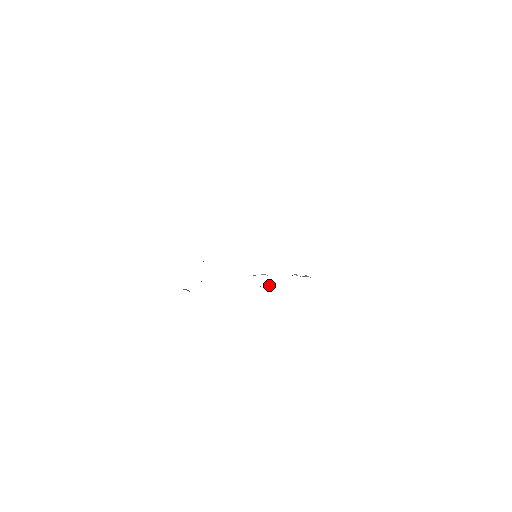
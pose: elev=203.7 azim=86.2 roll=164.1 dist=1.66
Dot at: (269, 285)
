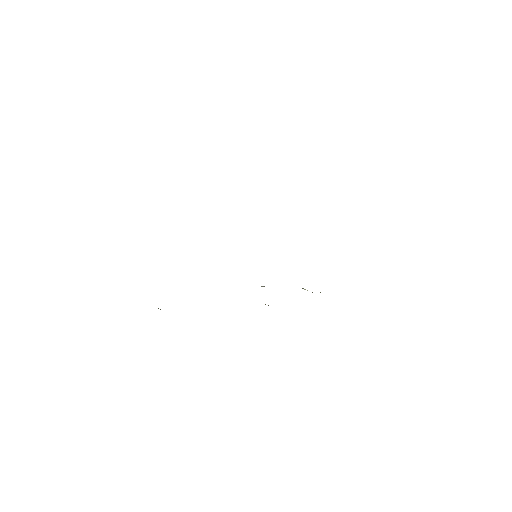
Dot at: (268, 305)
